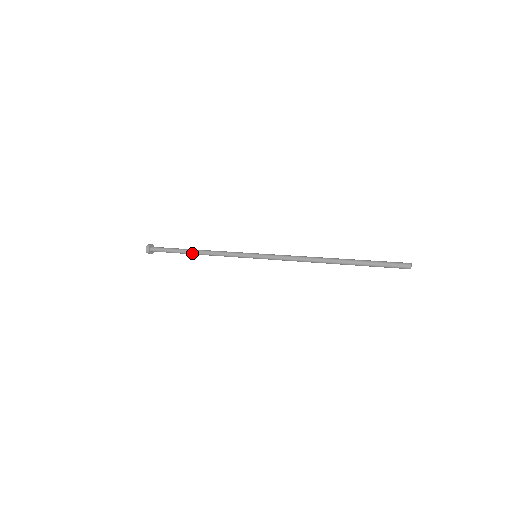
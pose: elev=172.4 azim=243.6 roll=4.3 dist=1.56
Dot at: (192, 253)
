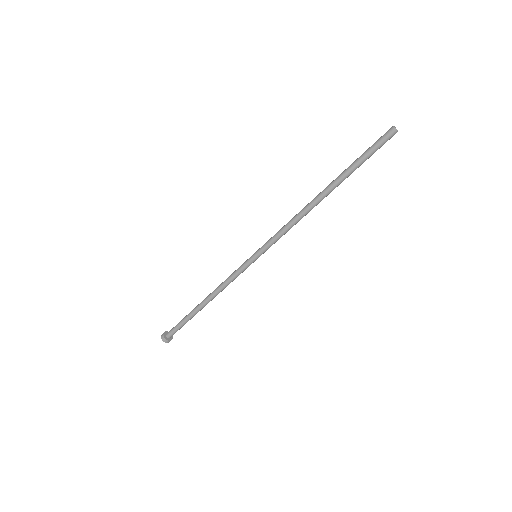
Dot at: (200, 304)
